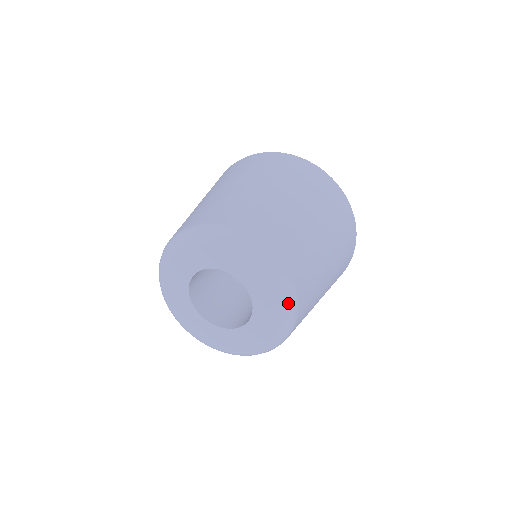
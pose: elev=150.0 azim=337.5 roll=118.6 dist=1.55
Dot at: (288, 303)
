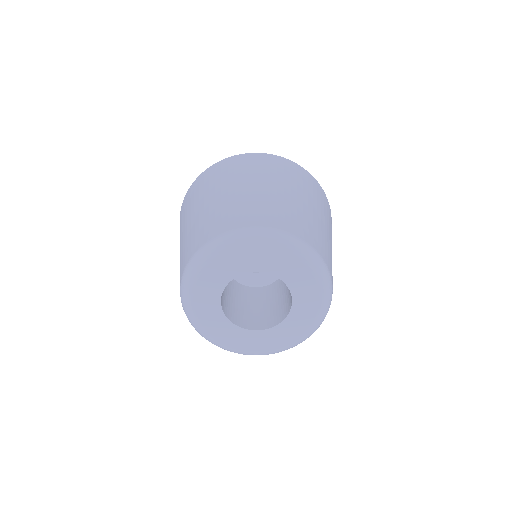
Dot at: (328, 293)
